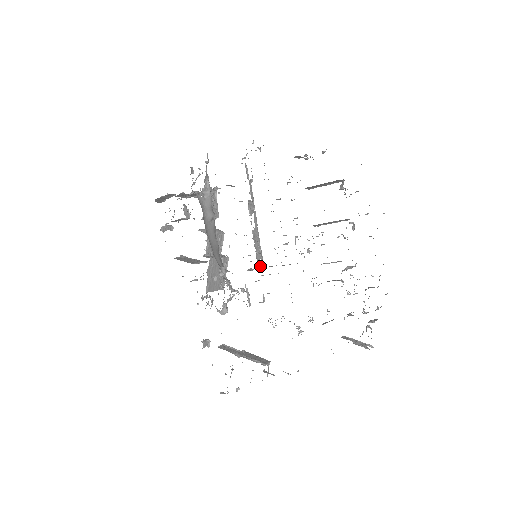
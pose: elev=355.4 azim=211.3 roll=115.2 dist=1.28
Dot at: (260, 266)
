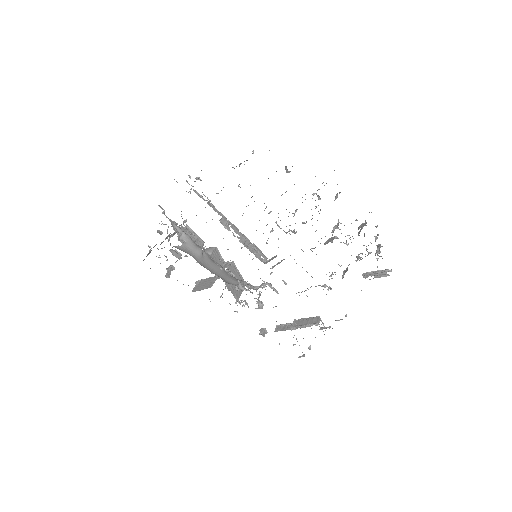
Dot at: (264, 261)
